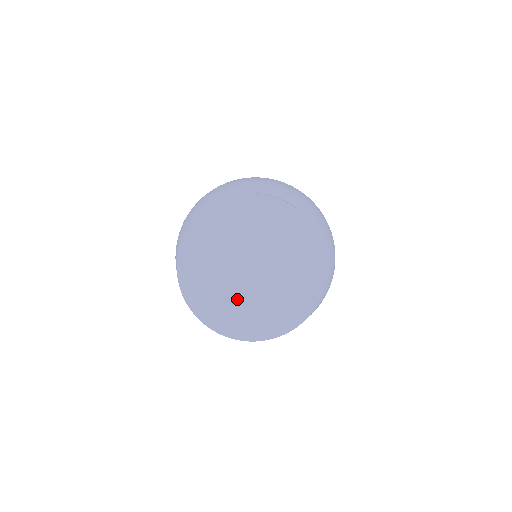
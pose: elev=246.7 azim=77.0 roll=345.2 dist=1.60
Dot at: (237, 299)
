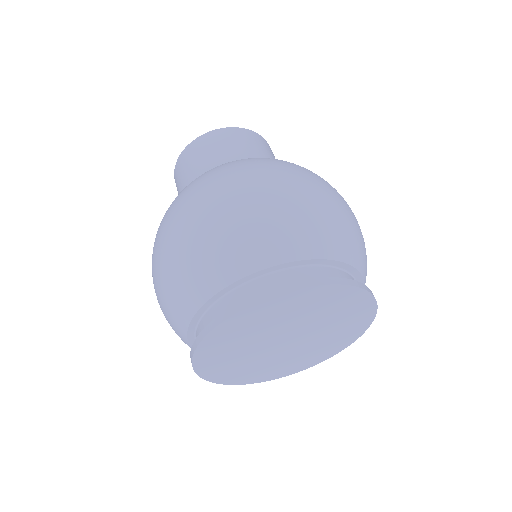
Dot at: (248, 358)
